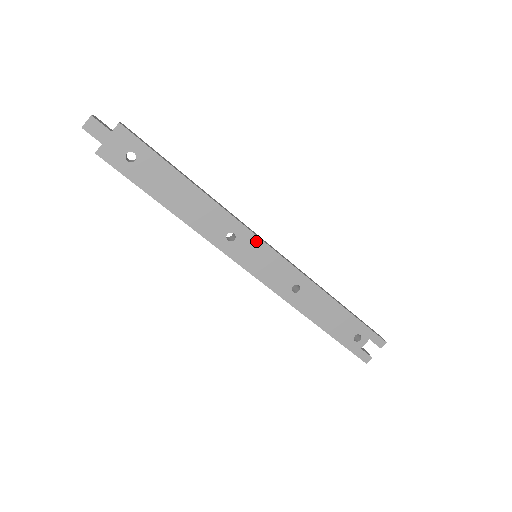
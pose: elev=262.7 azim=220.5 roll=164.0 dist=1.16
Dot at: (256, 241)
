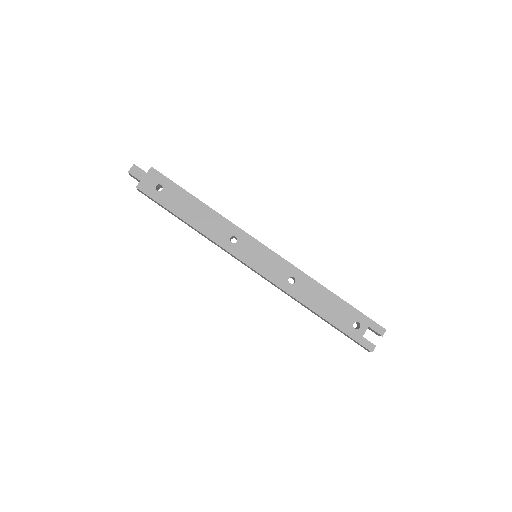
Dot at: (253, 242)
